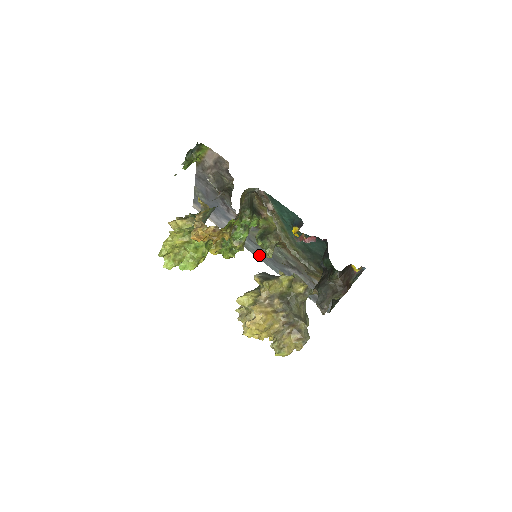
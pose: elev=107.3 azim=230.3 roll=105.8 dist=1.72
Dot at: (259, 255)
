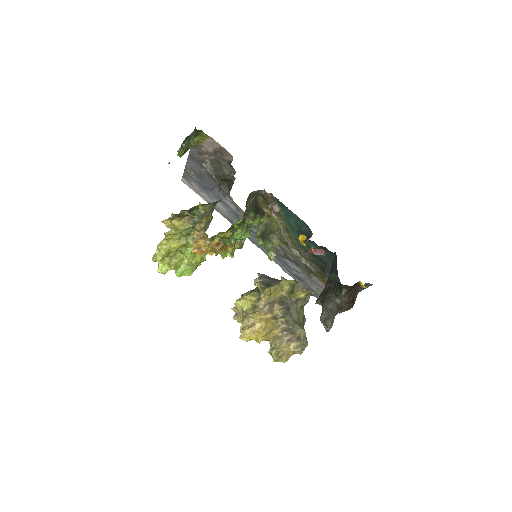
Dot at: (254, 240)
